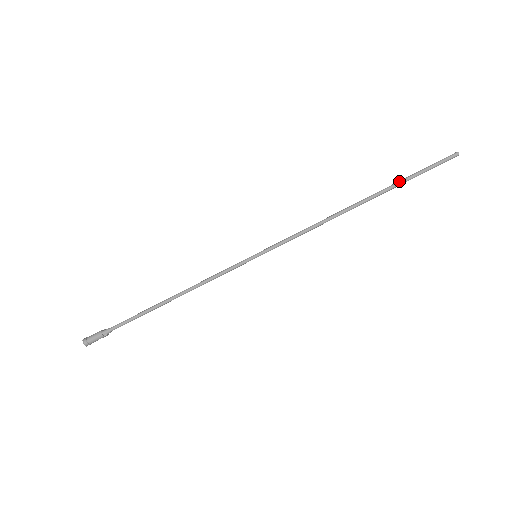
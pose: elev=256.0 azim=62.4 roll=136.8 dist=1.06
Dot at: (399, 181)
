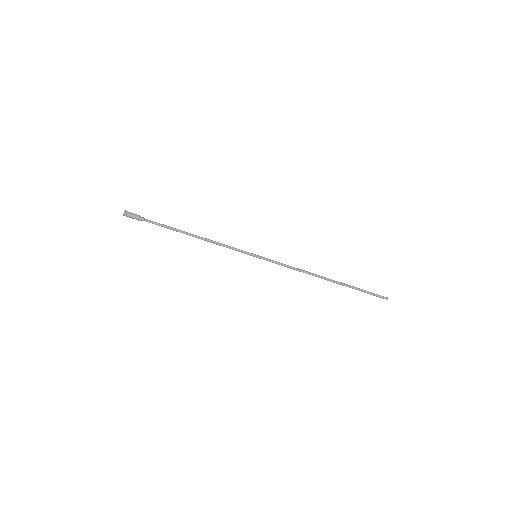
Dot at: (352, 286)
